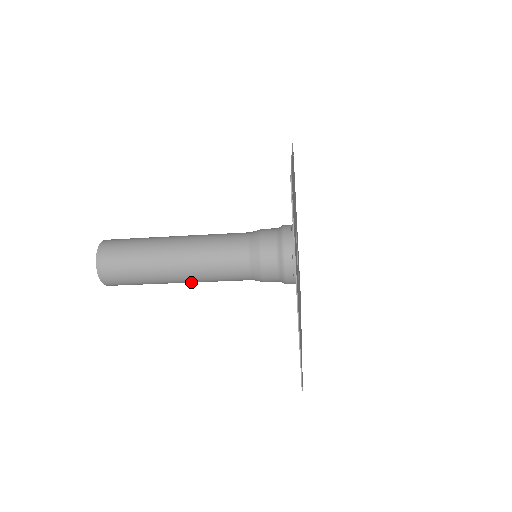
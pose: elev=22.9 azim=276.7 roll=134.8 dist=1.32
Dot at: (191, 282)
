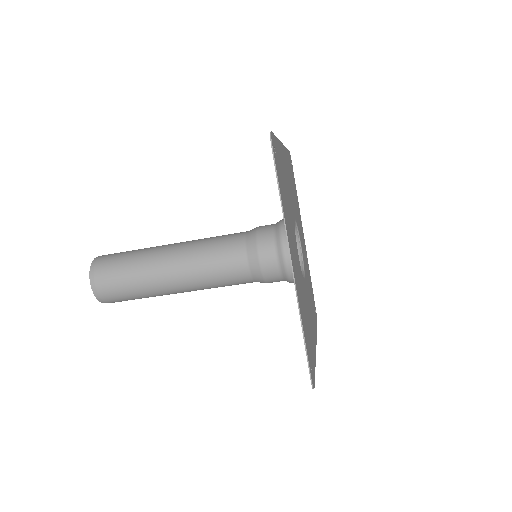
Dot at: (189, 290)
